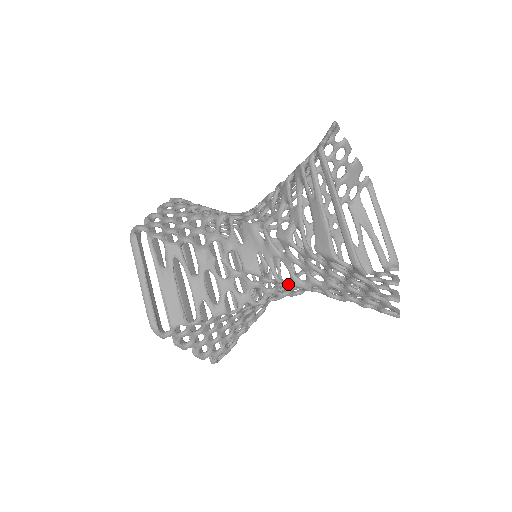
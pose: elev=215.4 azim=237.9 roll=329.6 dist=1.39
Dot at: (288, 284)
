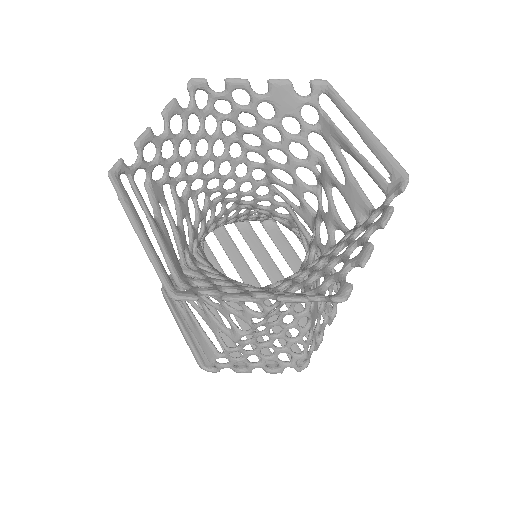
Dot at: occluded
